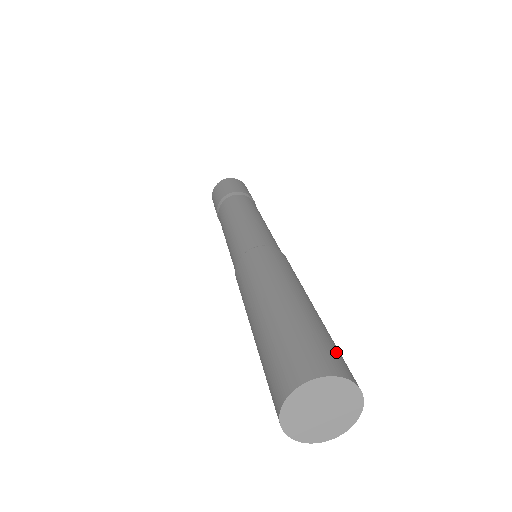
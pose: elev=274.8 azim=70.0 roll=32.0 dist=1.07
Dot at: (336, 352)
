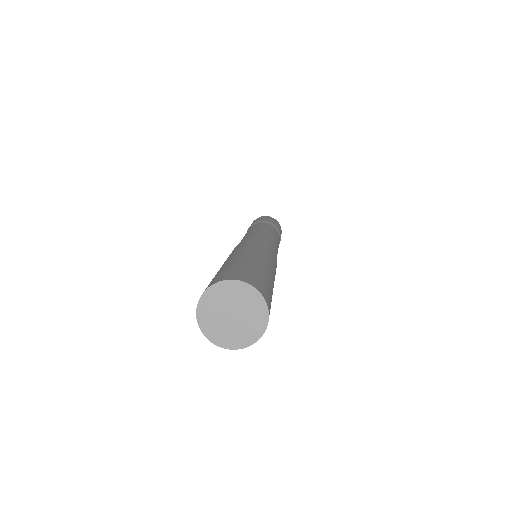
Dot at: (251, 274)
